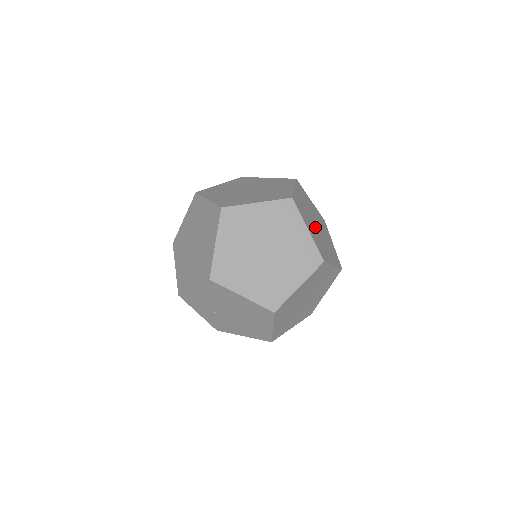
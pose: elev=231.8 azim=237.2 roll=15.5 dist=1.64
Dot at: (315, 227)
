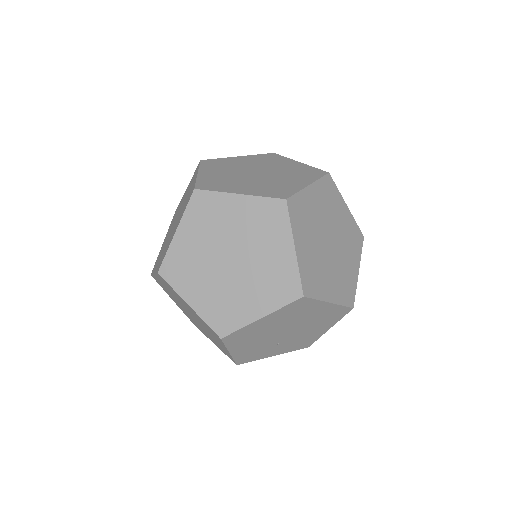
Dot at: (254, 178)
